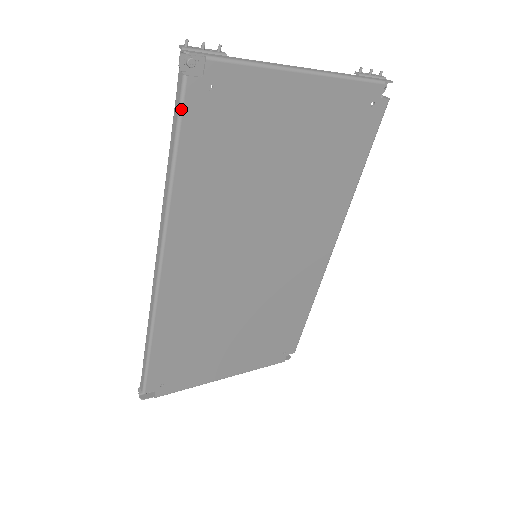
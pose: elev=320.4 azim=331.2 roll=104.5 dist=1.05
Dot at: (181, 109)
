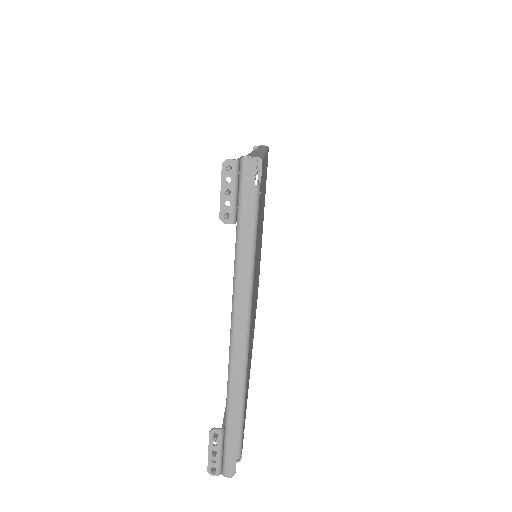
Dot at: occluded
